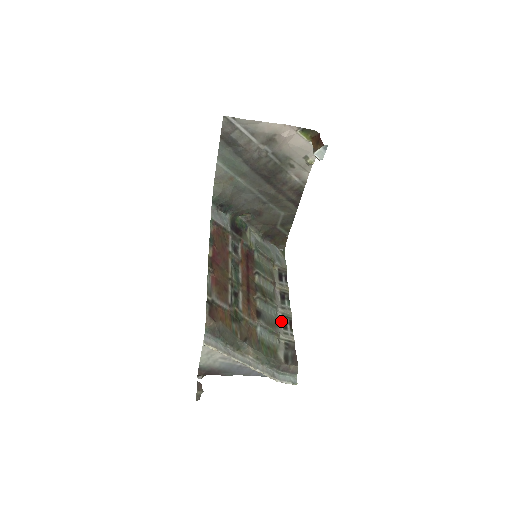
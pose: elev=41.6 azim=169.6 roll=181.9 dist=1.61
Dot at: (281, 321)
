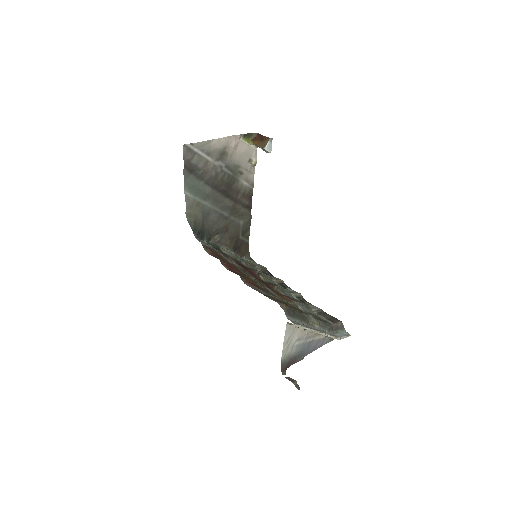
Dot at: (300, 301)
